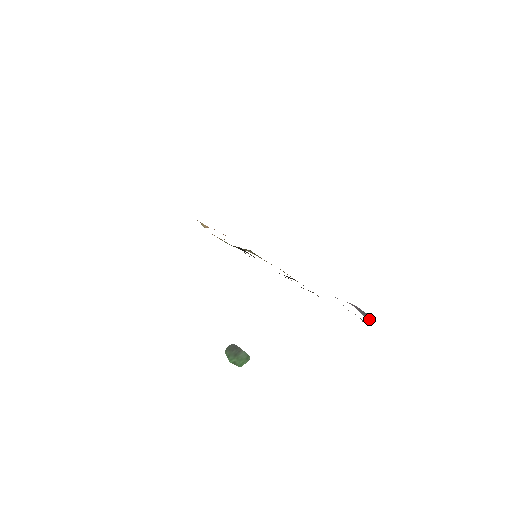
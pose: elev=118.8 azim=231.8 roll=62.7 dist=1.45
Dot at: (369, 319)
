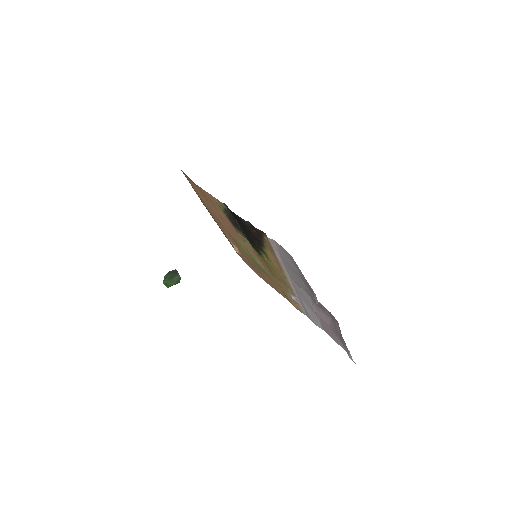
Dot at: (348, 350)
